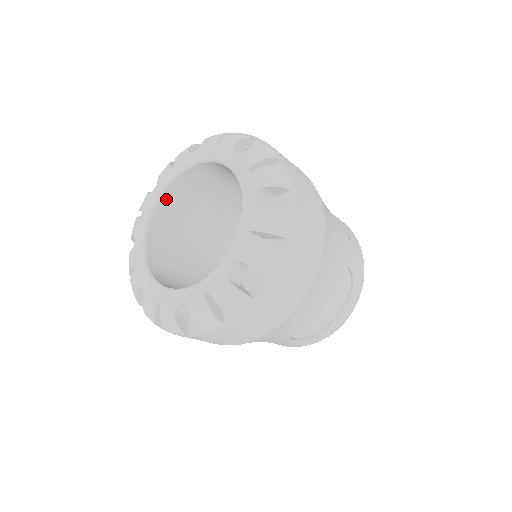
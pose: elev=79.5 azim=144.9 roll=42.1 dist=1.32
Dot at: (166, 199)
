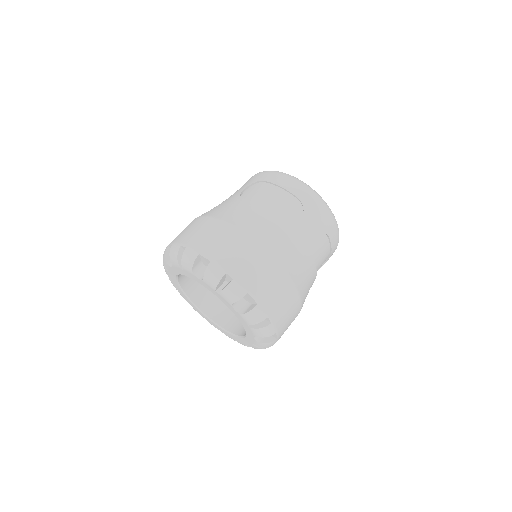
Dot at: (183, 281)
